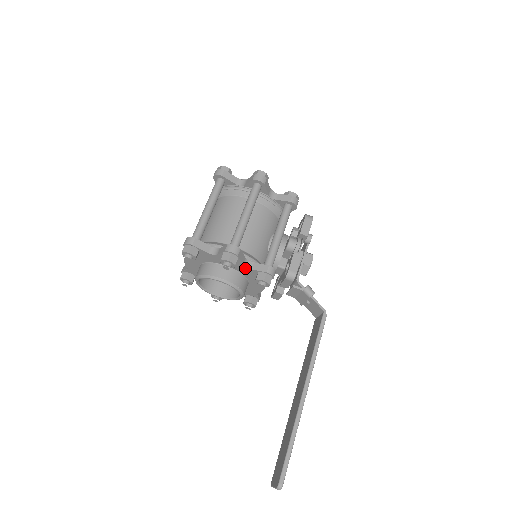
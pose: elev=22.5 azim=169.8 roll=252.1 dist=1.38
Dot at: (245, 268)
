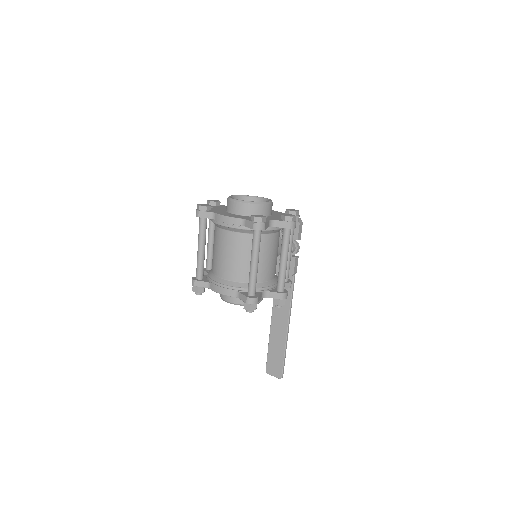
Dot at: occluded
